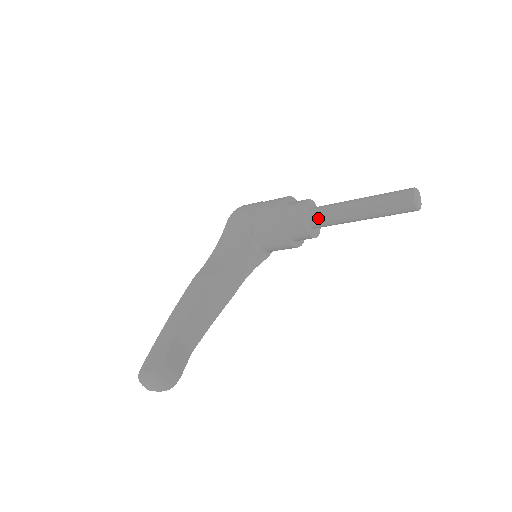
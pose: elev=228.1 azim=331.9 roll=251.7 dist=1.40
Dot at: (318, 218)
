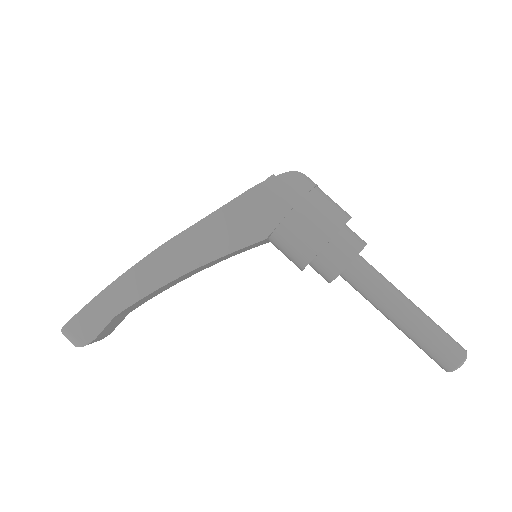
Dot at: (352, 282)
